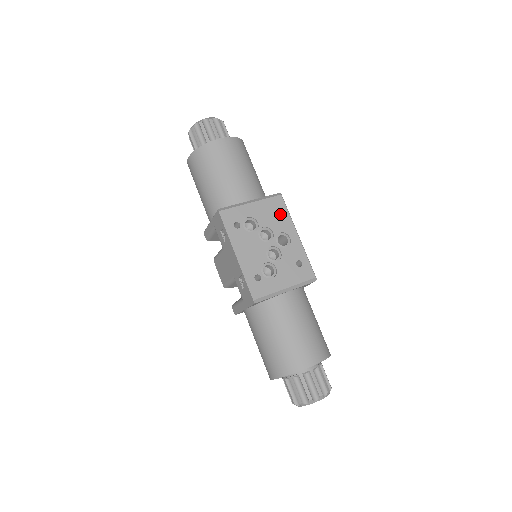
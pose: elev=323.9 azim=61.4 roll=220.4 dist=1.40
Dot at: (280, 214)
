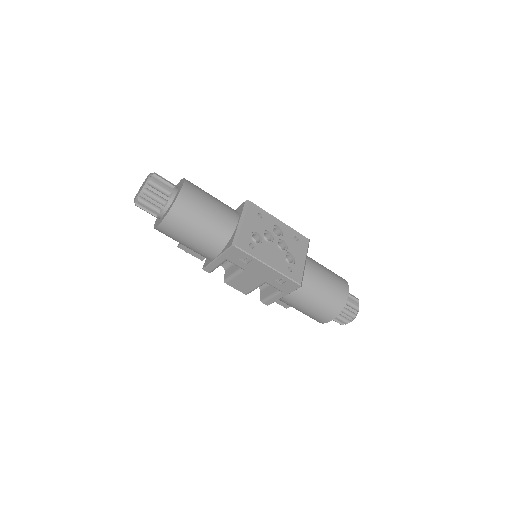
Dot at: (259, 215)
